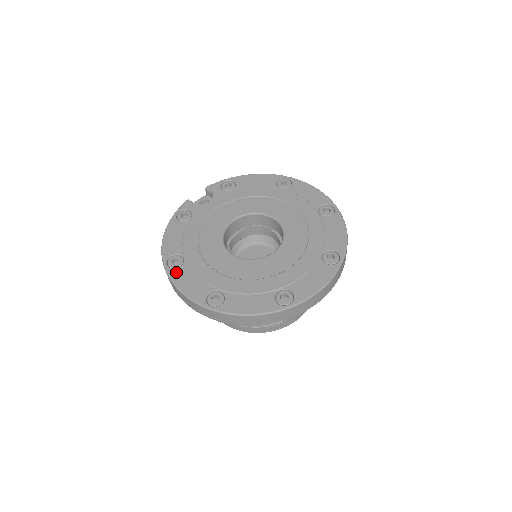
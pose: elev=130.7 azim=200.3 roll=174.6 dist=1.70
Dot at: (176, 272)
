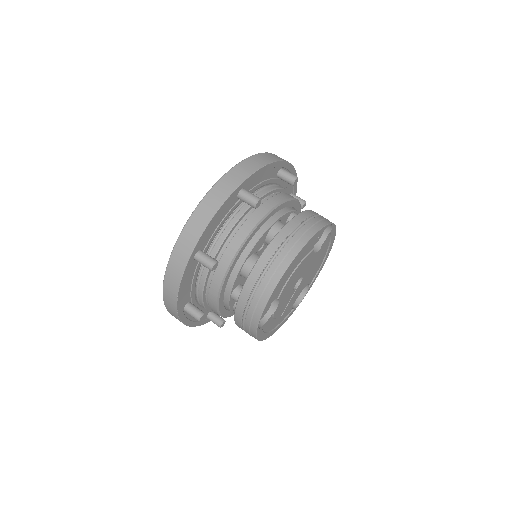
Dot at: occluded
